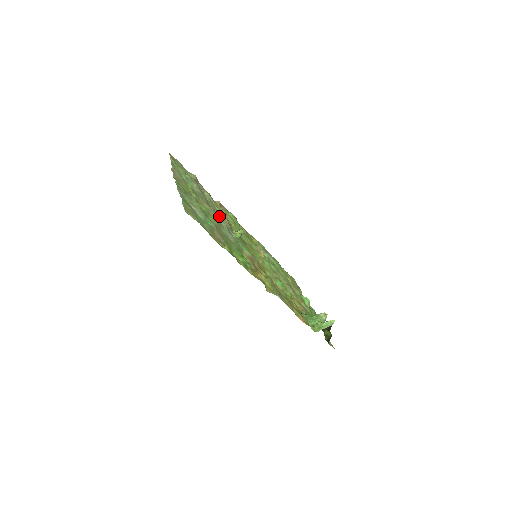
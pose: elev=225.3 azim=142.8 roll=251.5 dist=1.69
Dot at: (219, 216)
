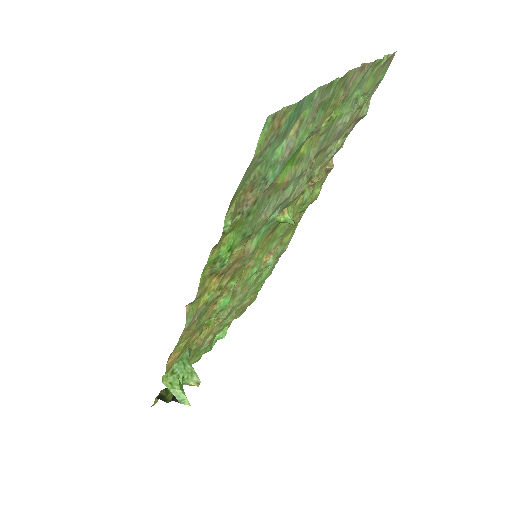
Dot at: (304, 178)
